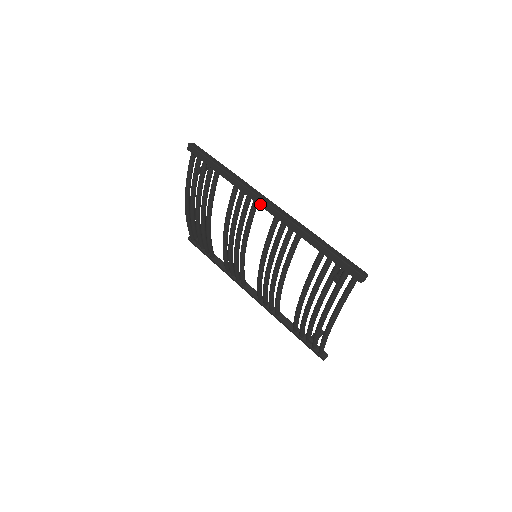
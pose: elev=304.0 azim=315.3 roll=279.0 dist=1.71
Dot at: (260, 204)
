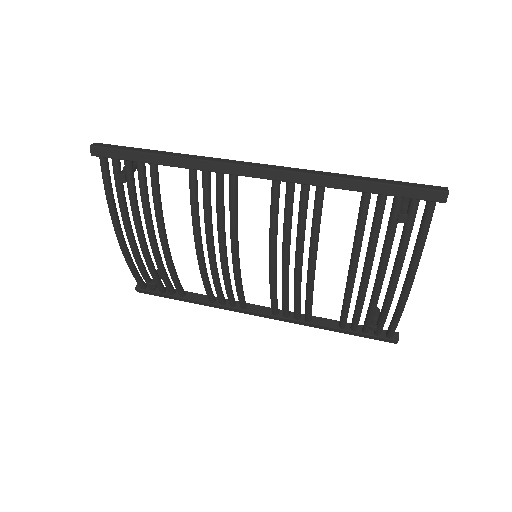
Dot at: (243, 174)
